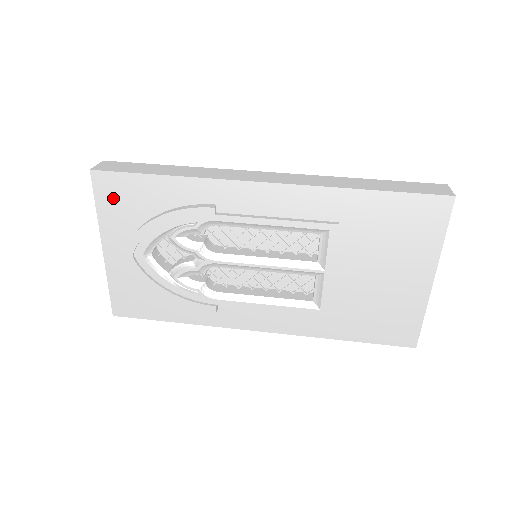
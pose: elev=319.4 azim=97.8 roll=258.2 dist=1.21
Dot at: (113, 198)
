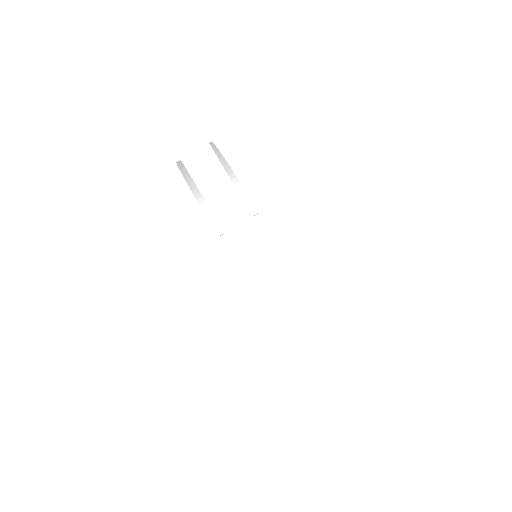
Dot at: occluded
